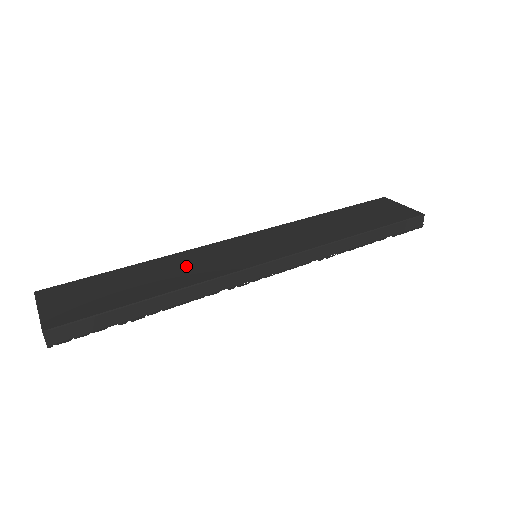
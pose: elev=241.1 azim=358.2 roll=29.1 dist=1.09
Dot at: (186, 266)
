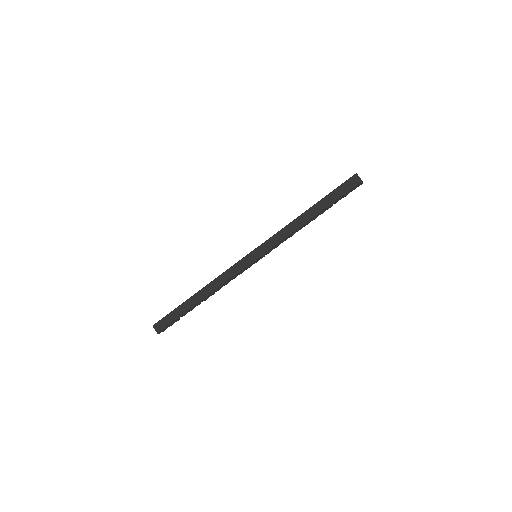
Dot at: occluded
